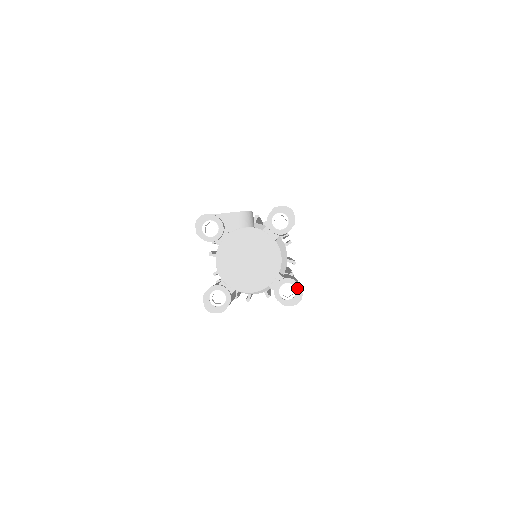
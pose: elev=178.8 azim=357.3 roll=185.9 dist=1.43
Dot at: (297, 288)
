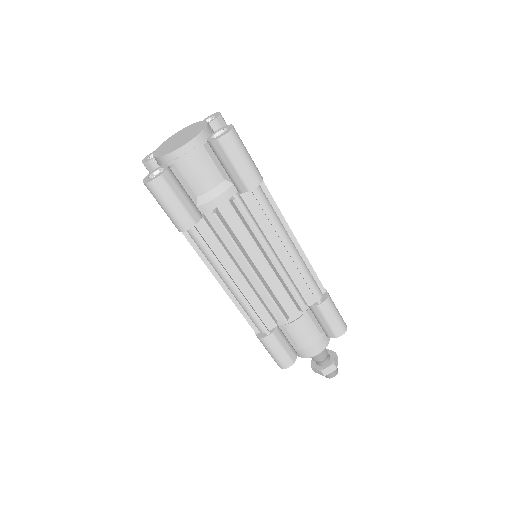
Dot at: (227, 127)
